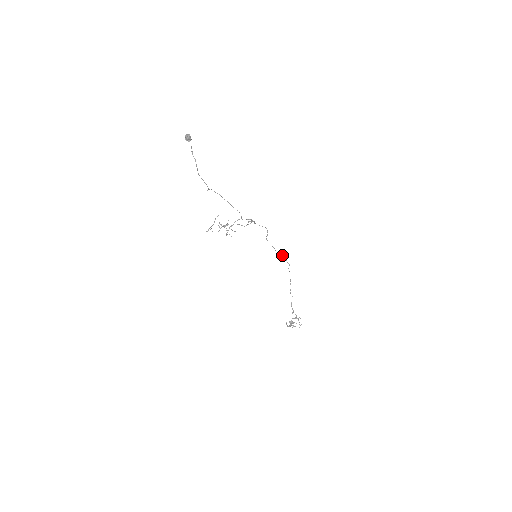
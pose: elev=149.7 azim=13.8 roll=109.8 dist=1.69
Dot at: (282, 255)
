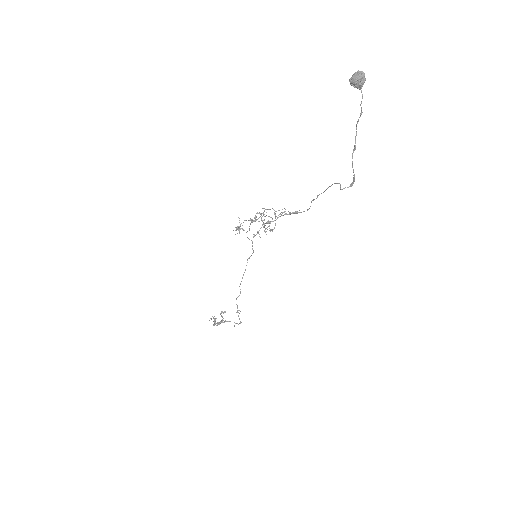
Dot at: occluded
